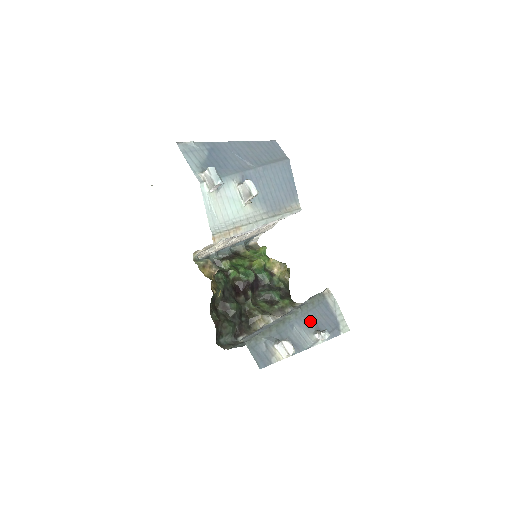
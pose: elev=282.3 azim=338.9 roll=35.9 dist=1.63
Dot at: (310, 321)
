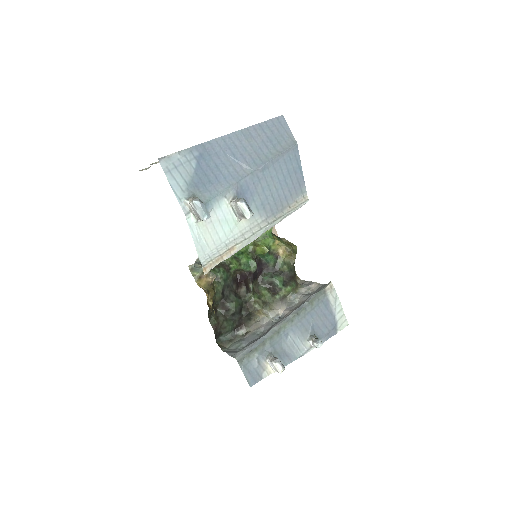
Dot at: (306, 326)
